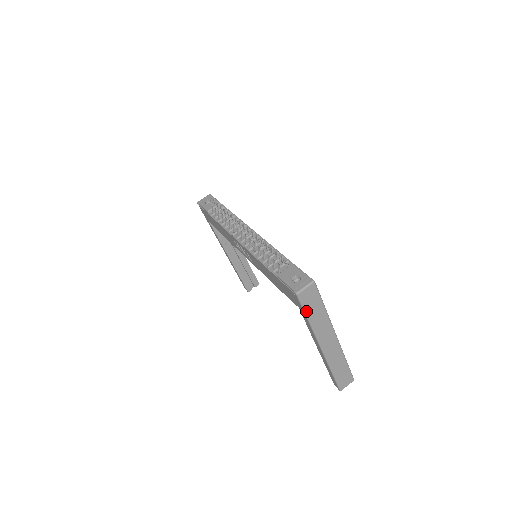
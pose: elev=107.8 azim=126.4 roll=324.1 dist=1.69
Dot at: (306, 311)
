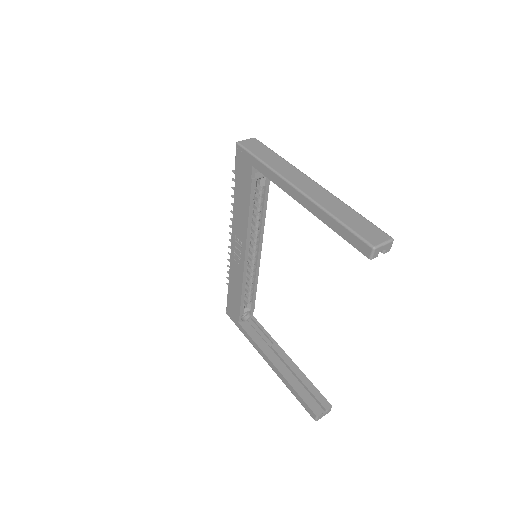
Dot at: (254, 154)
